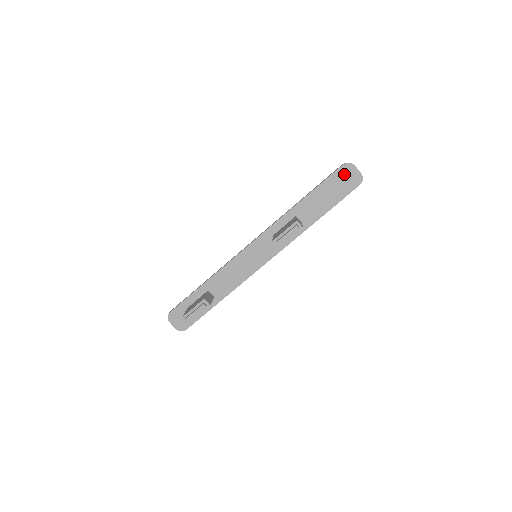
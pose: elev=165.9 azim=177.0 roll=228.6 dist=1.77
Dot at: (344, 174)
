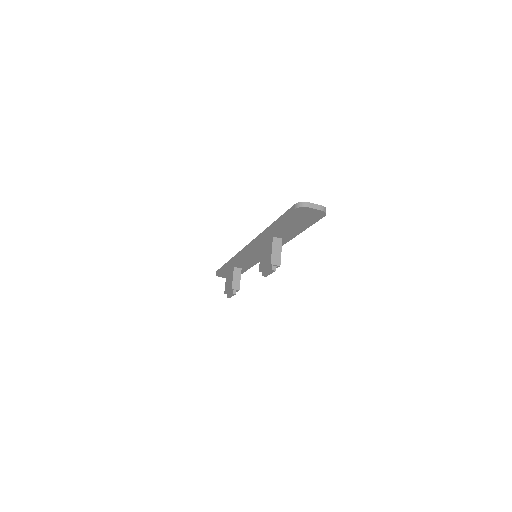
Dot at: (301, 213)
